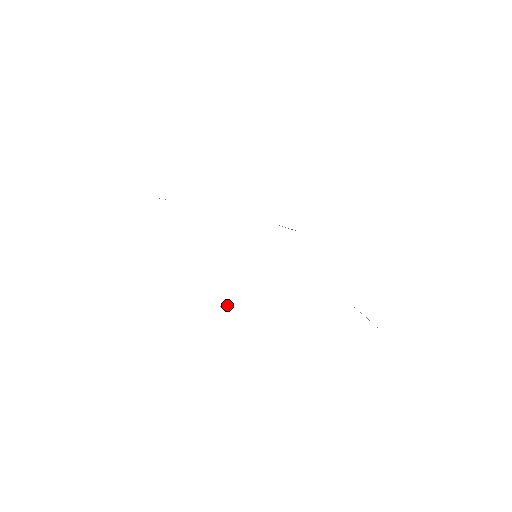
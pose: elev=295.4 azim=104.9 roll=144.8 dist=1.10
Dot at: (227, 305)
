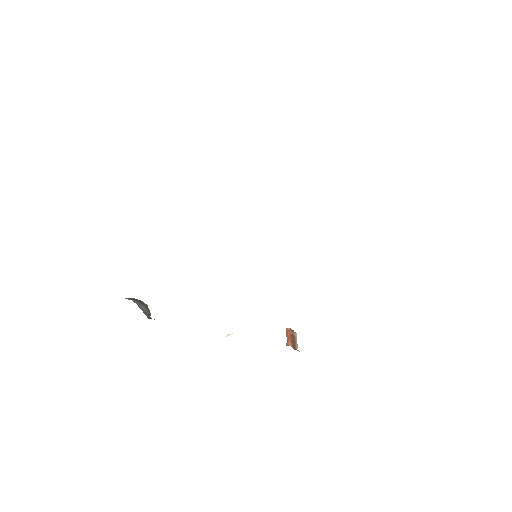
Dot at: (232, 333)
